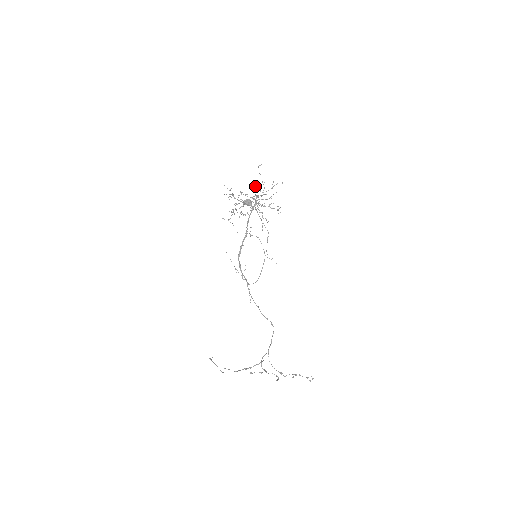
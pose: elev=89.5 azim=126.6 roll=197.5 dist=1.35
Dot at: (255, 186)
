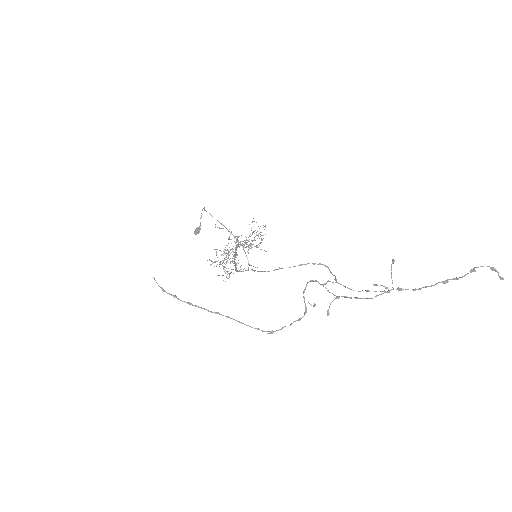
Dot at: occluded
